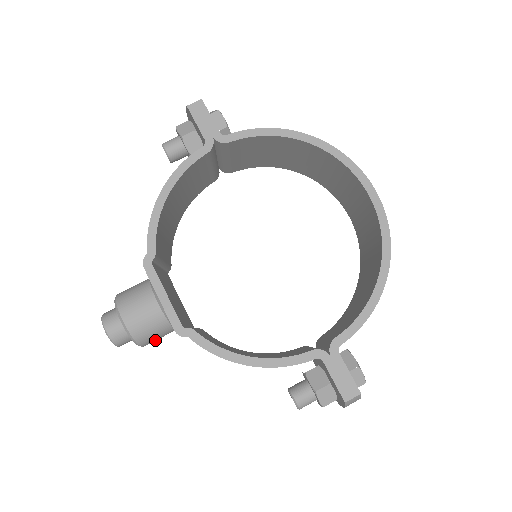
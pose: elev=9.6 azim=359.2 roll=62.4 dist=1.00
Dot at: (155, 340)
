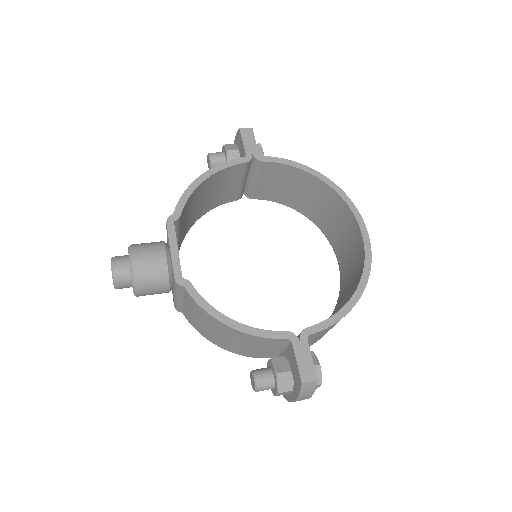
Dot at: (149, 292)
